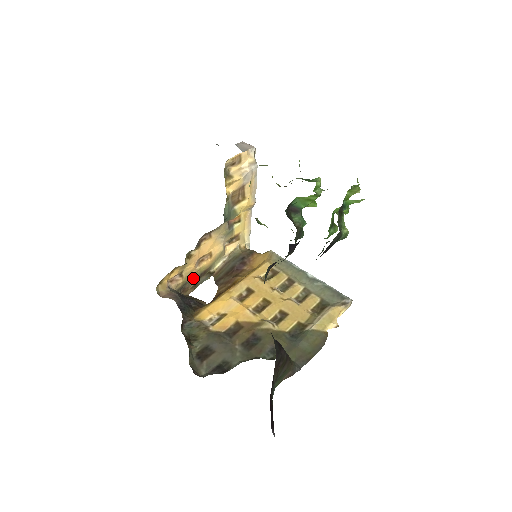
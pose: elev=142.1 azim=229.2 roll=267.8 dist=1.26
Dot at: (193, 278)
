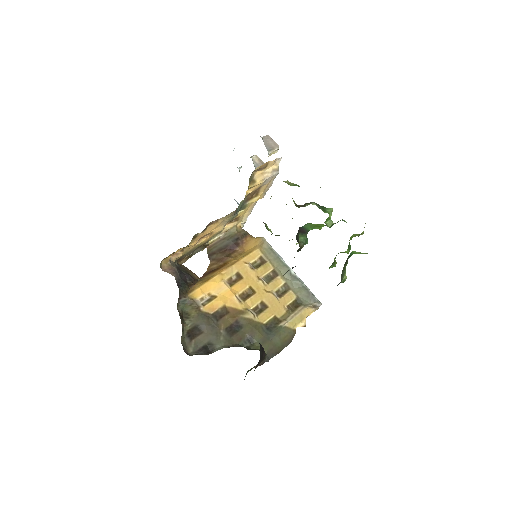
Dot at: (191, 251)
